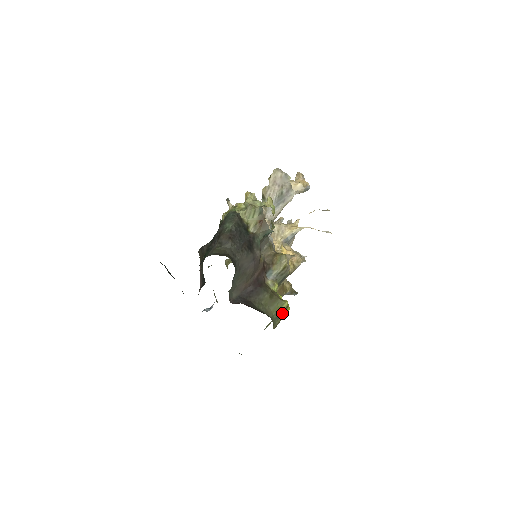
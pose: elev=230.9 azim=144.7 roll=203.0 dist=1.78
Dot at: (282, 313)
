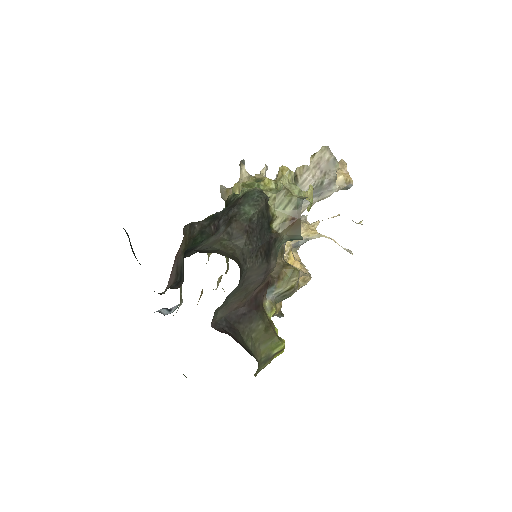
Dot at: (273, 356)
